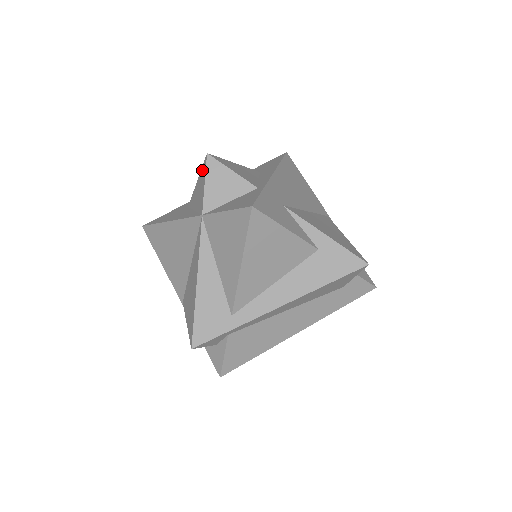
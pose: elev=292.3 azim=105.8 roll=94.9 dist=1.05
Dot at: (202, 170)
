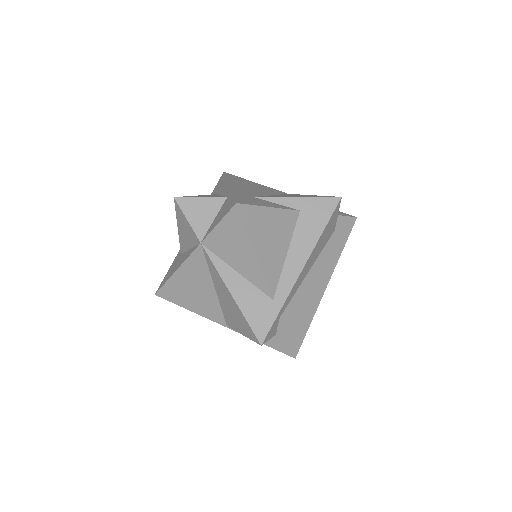
Dot at: (177, 213)
